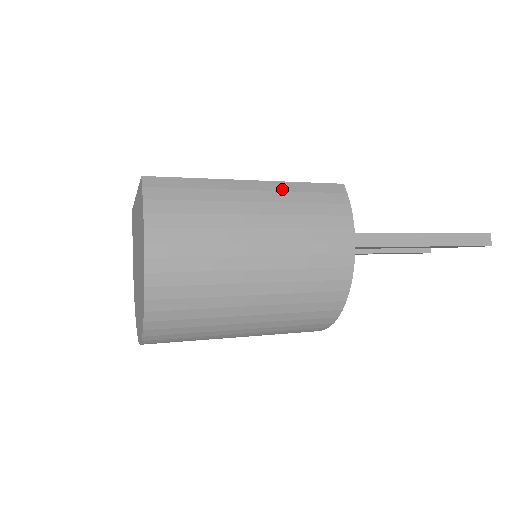
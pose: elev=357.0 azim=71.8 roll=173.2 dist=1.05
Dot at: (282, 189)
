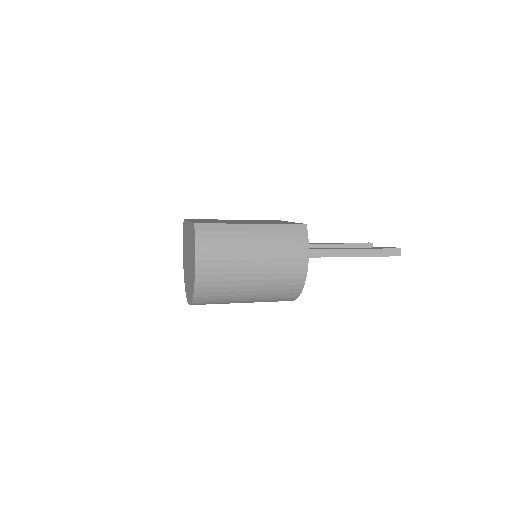
Dot at: (270, 229)
